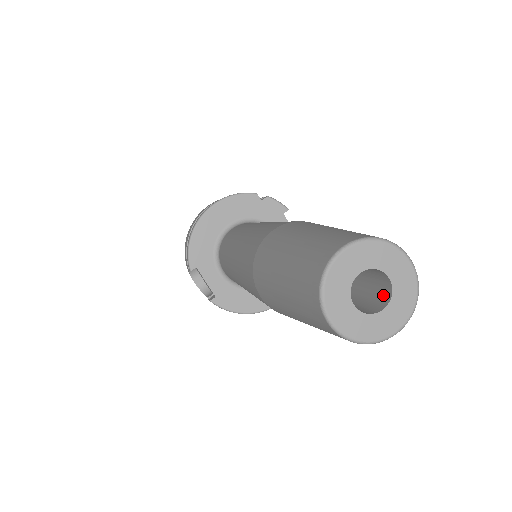
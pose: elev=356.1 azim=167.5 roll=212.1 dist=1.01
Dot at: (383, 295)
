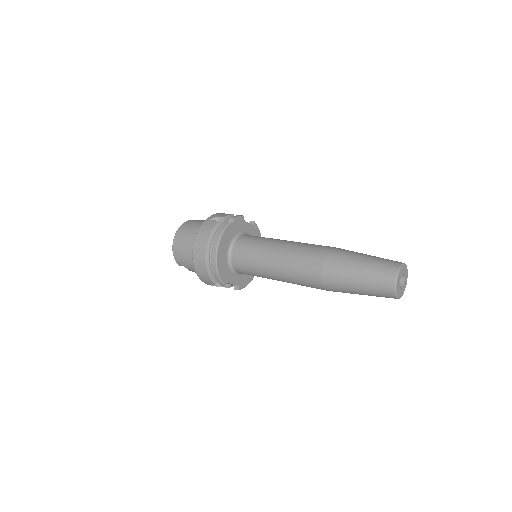
Dot at: occluded
